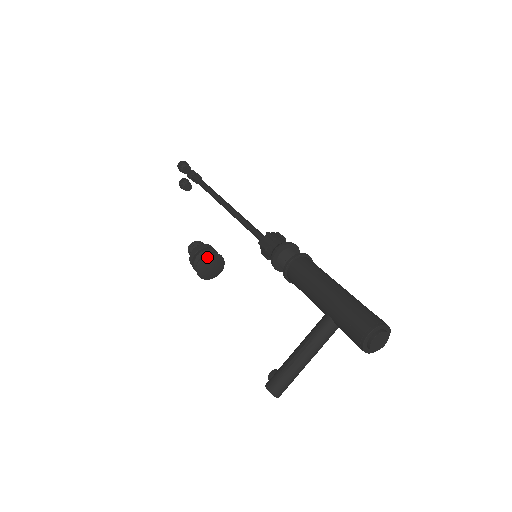
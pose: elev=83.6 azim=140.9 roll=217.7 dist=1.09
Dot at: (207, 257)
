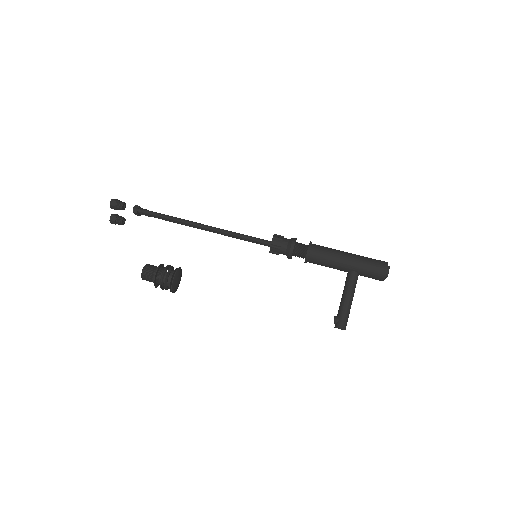
Dot at: (176, 274)
